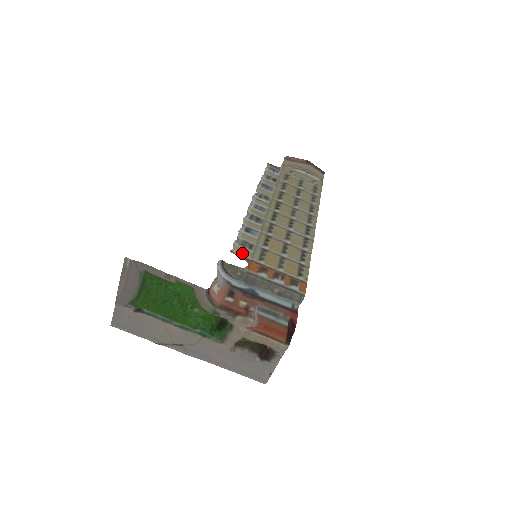
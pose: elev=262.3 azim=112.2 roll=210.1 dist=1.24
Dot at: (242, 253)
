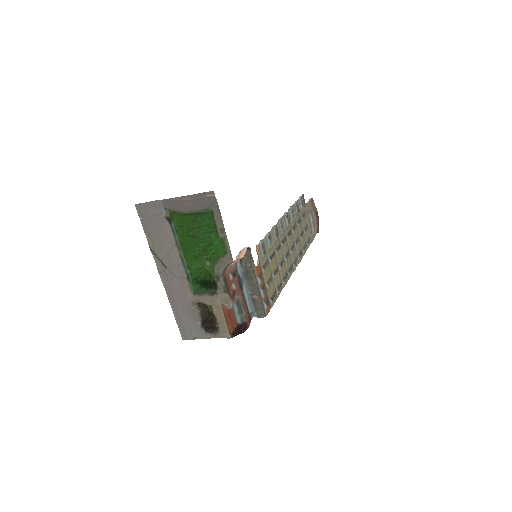
Dot at: (259, 252)
